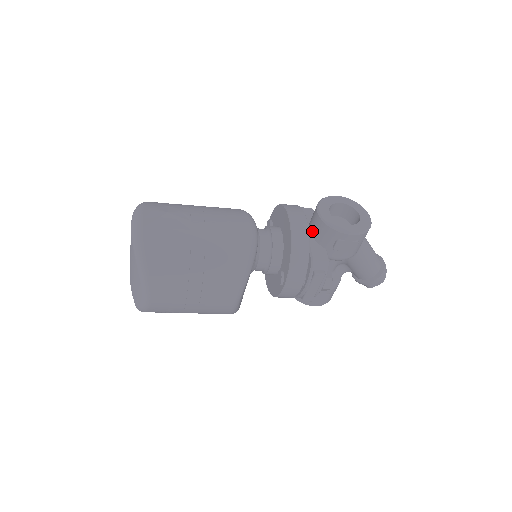
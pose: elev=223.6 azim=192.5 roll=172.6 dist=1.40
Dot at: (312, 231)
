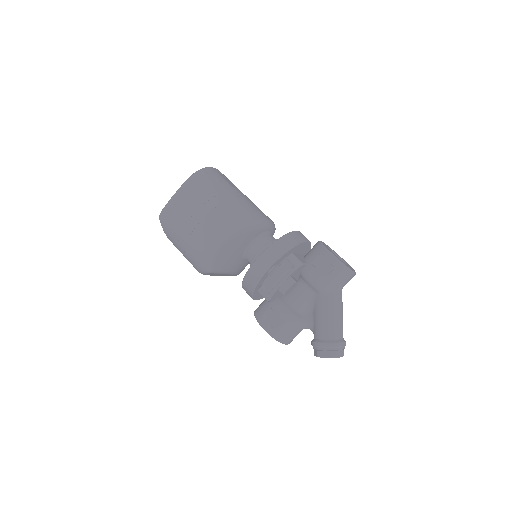
Dot at: occluded
